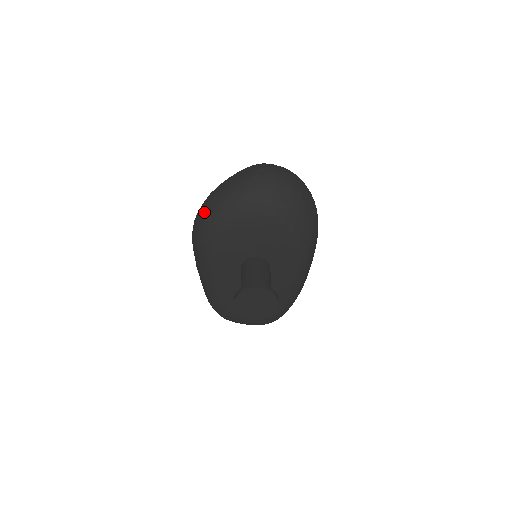
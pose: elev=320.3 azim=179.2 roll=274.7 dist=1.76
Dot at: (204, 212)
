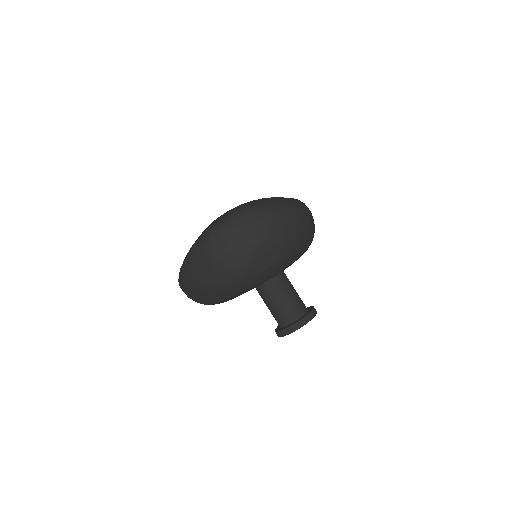
Dot at: (192, 297)
